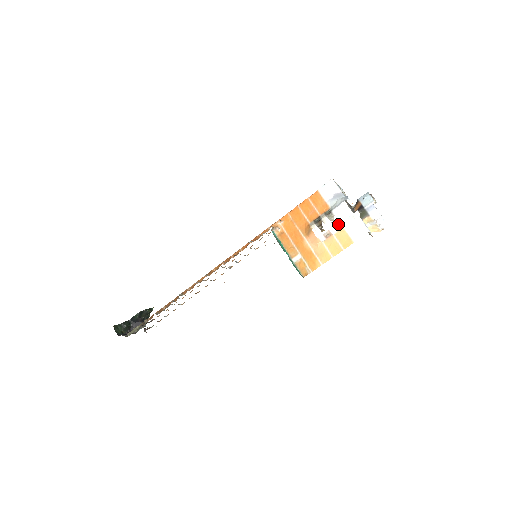
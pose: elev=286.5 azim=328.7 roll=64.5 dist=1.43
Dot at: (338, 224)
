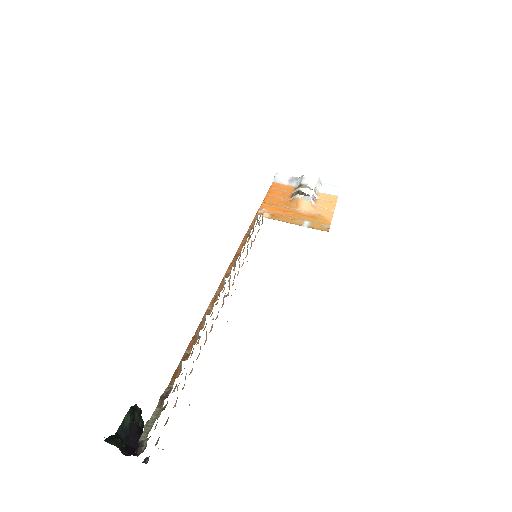
Dot at: (315, 189)
